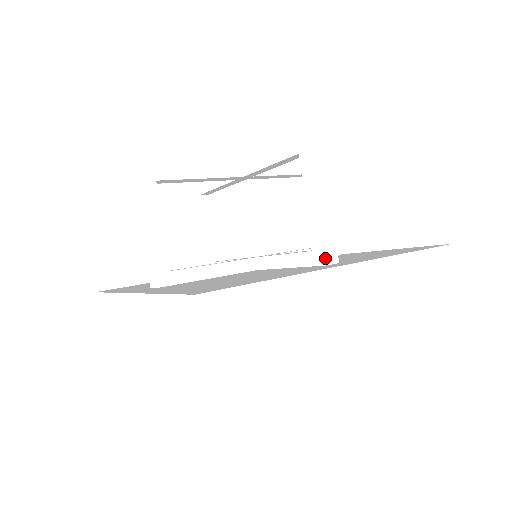
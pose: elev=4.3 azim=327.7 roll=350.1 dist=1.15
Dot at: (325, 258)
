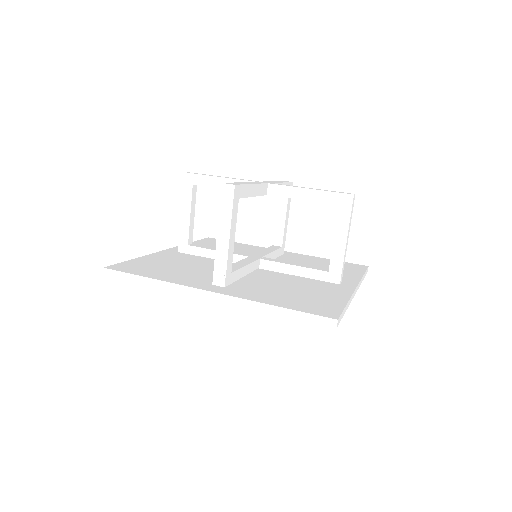
Dot at: (340, 279)
